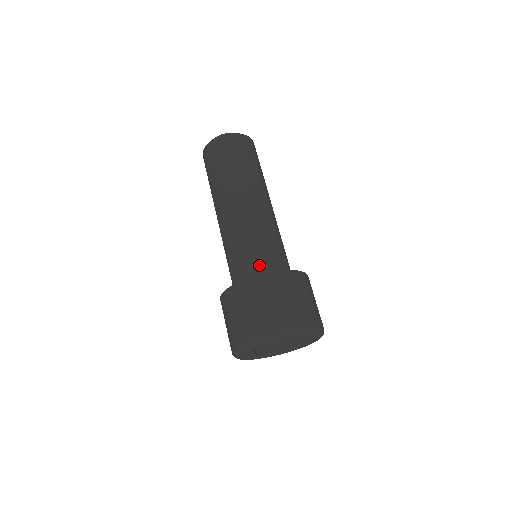
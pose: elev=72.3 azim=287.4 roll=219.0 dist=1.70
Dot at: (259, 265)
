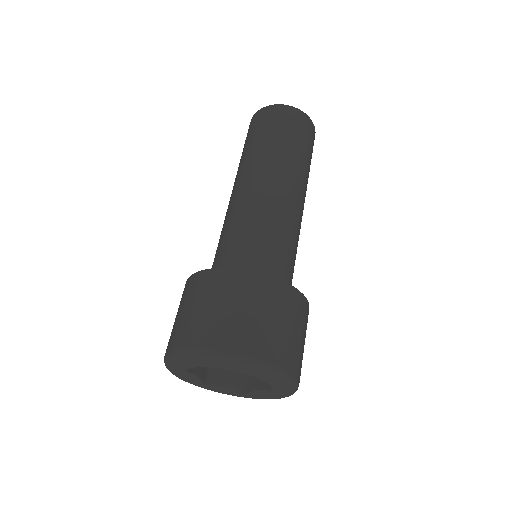
Dot at: (282, 273)
